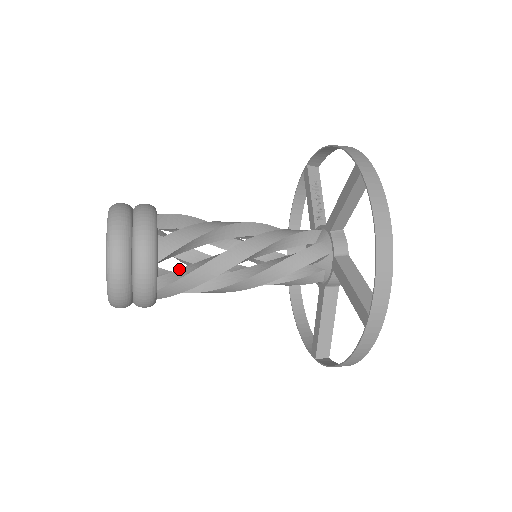
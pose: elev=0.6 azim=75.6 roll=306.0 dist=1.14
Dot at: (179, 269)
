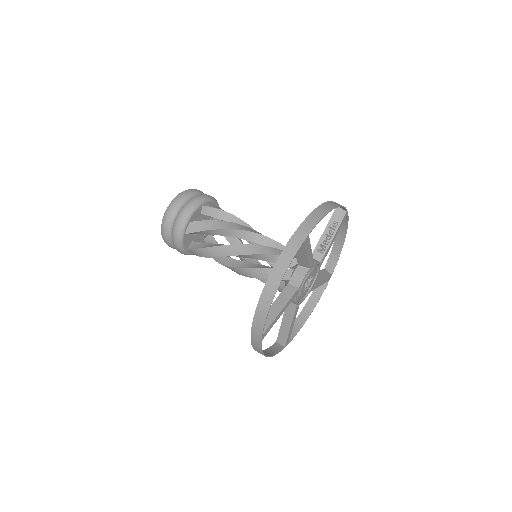
Dot at: occluded
